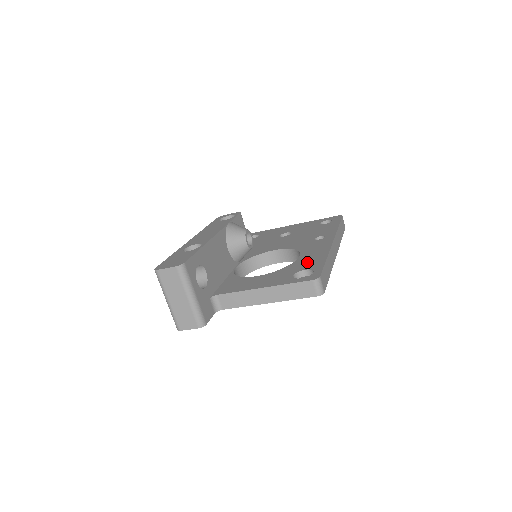
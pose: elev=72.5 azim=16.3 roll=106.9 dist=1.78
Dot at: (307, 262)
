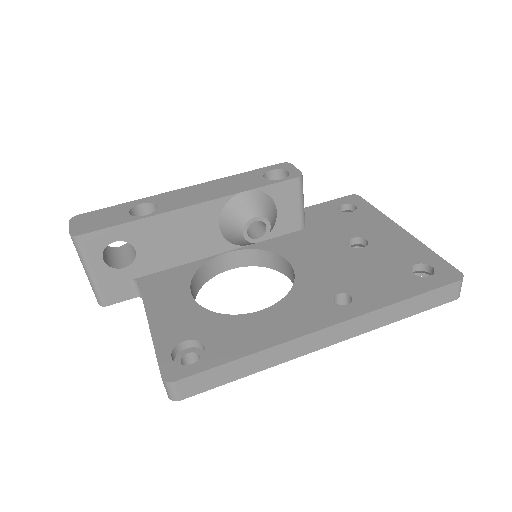
Dot at: (233, 334)
